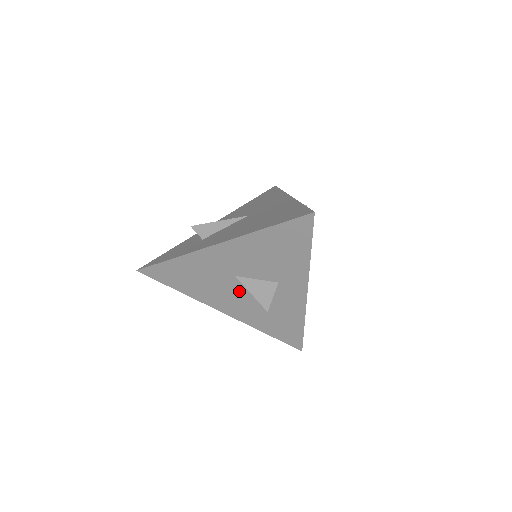
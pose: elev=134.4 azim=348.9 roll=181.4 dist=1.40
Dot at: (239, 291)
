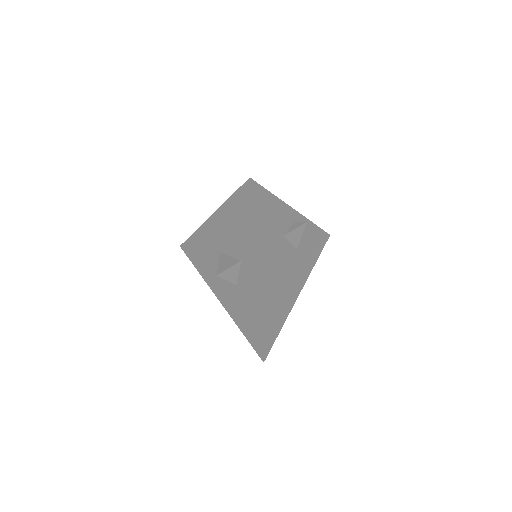
Dot at: occluded
